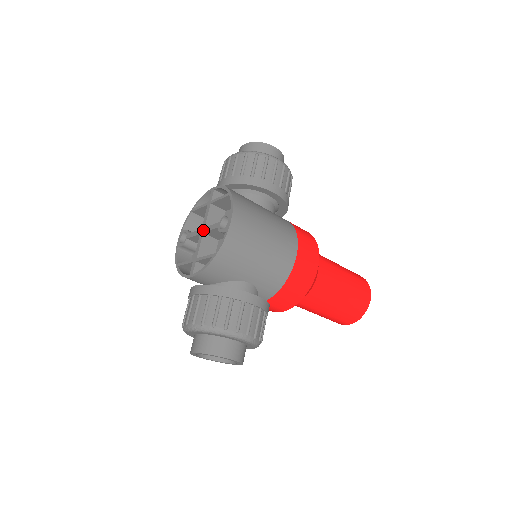
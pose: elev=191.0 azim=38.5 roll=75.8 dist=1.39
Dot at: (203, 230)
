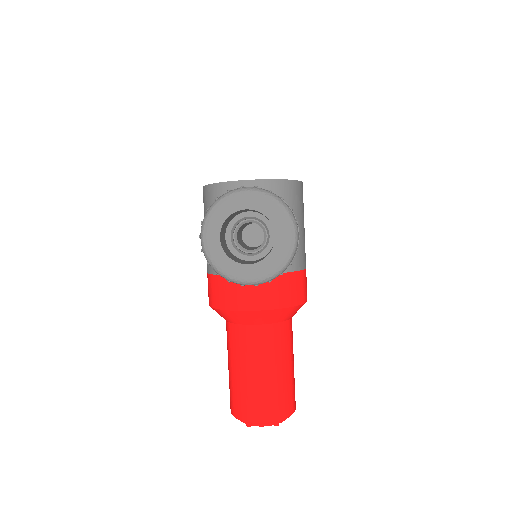
Dot at: occluded
